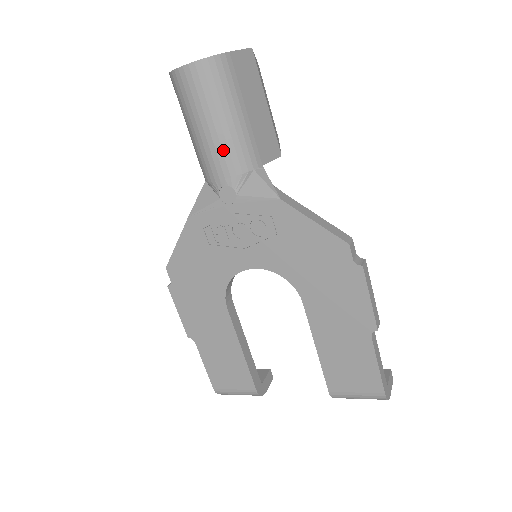
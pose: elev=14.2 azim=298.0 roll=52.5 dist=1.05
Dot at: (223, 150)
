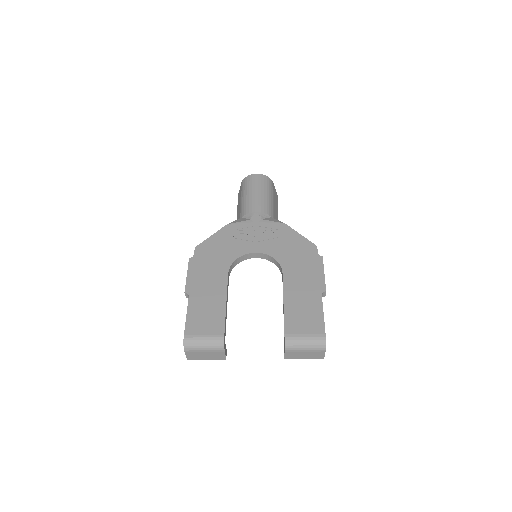
Dot at: (261, 202)
